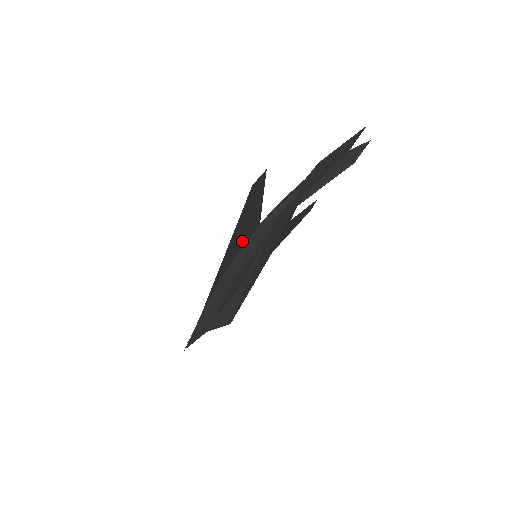
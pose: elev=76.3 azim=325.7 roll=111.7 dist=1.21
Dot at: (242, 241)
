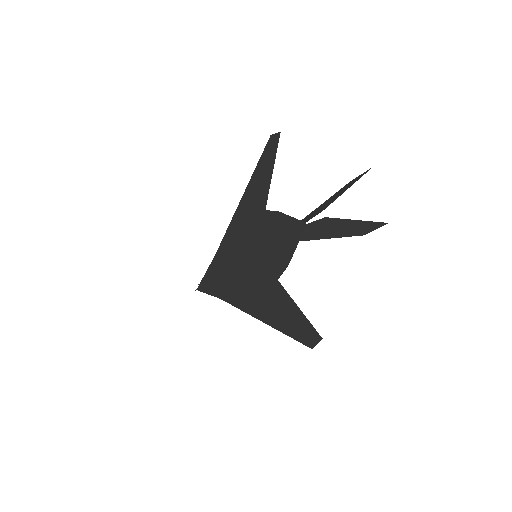
Dot at: (267, 299)
